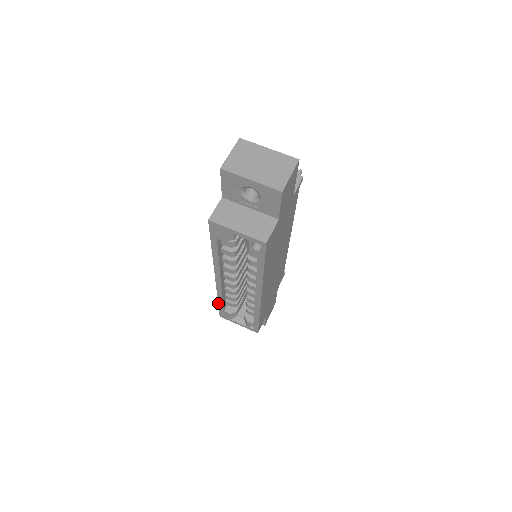
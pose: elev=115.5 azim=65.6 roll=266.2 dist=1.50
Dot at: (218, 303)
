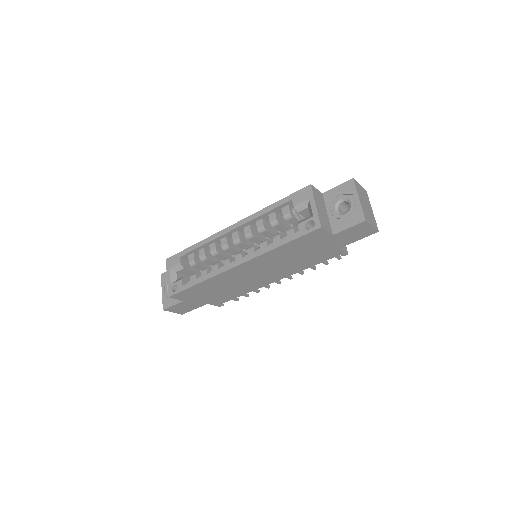
Dot at: (190, 247)
